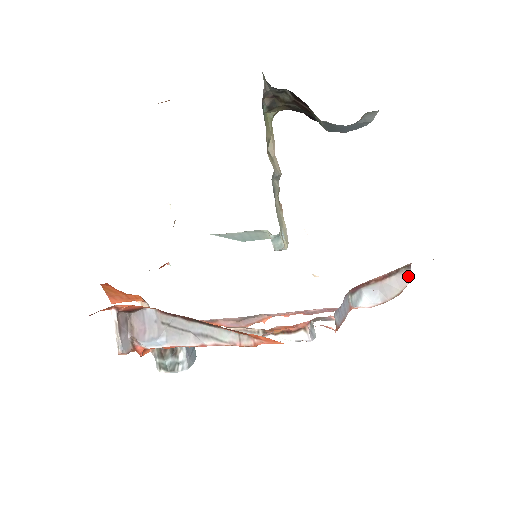
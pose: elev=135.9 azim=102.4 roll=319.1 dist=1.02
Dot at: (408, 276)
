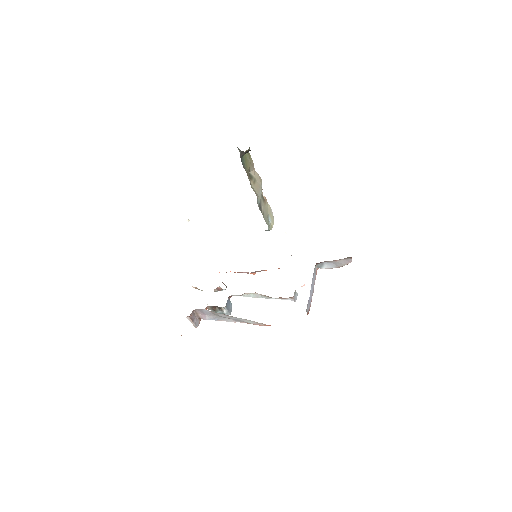
Dot at: (350, 260)
